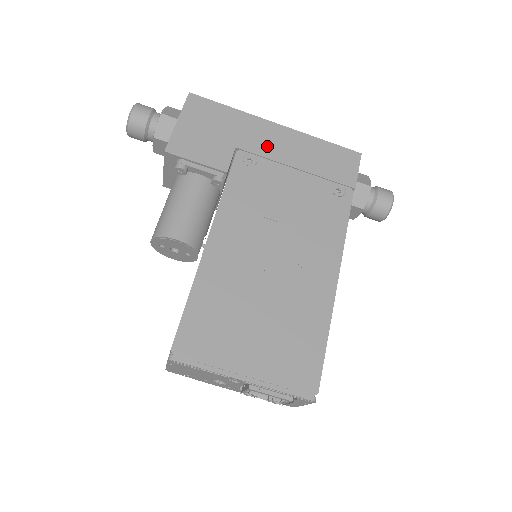
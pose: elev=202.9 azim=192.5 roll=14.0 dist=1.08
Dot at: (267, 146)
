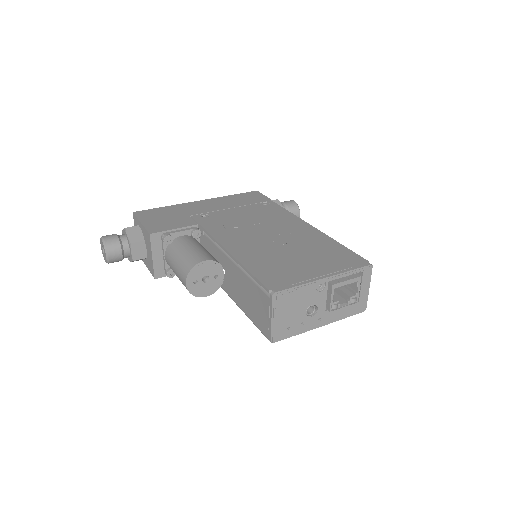
Dot at: (205, 208)
